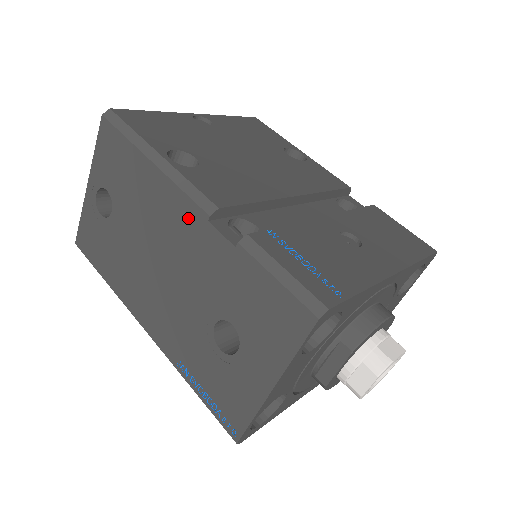
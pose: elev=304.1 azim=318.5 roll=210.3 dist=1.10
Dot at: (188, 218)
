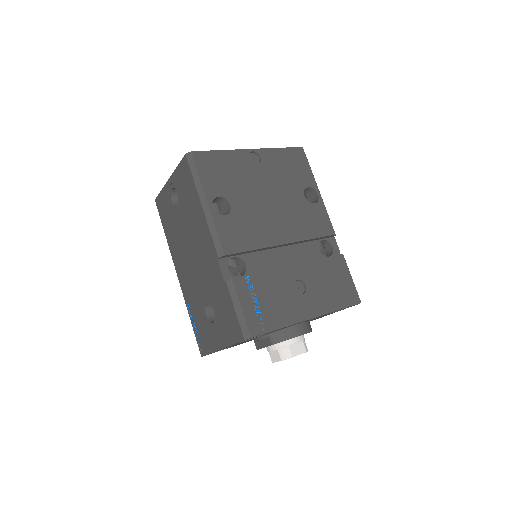
Dot at: (210, 249)
